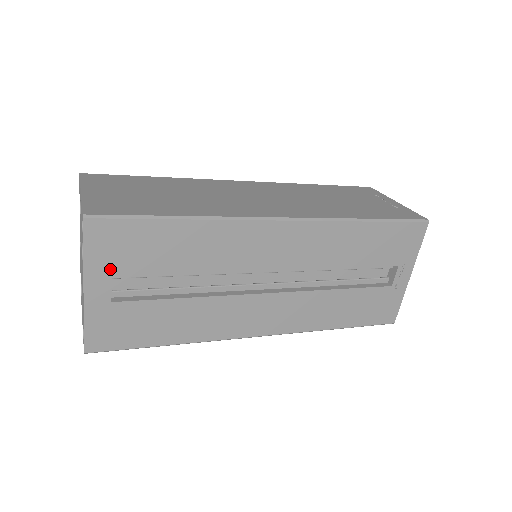
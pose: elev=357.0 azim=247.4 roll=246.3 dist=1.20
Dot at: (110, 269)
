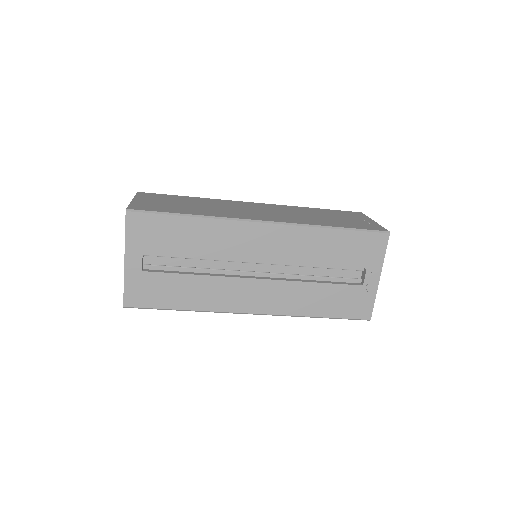
Dot at: (142, 247)
